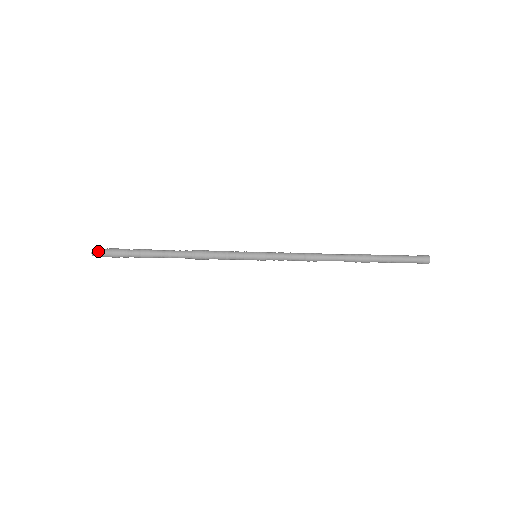
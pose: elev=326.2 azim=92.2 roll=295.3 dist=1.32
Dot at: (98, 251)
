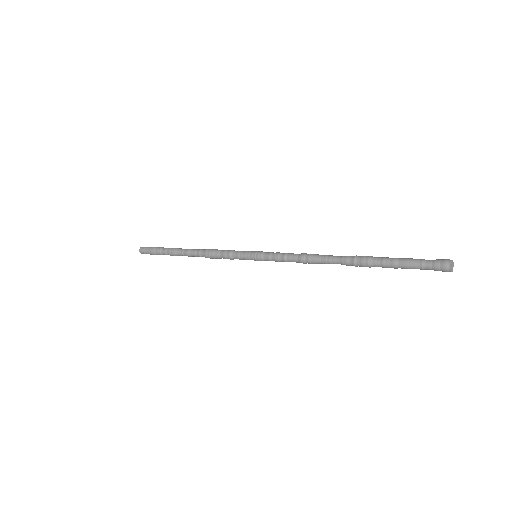
Dot at: (145, 247)
